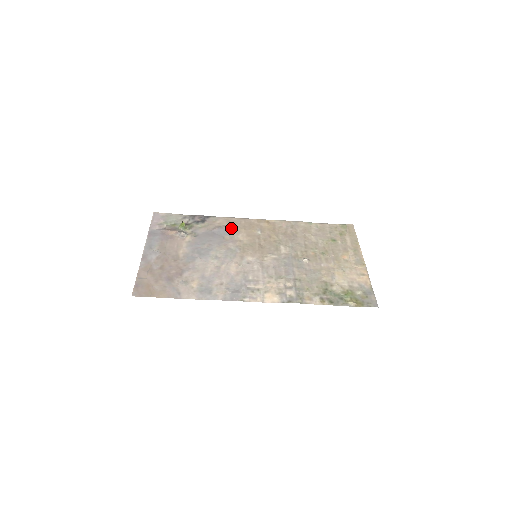
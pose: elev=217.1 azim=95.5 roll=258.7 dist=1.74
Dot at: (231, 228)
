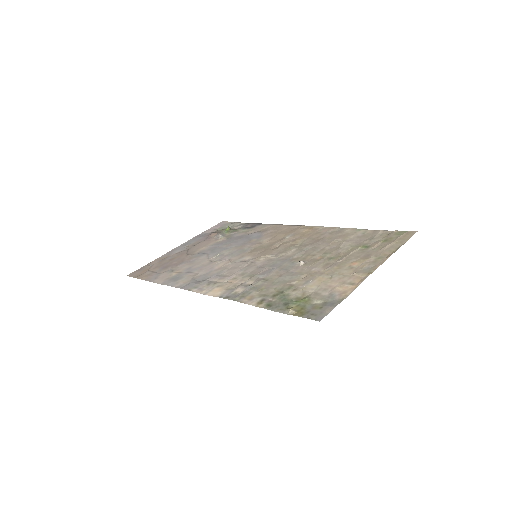
Dot at: (267, 233)
